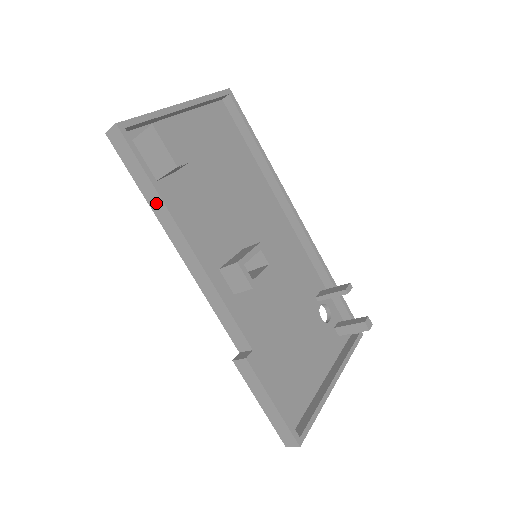
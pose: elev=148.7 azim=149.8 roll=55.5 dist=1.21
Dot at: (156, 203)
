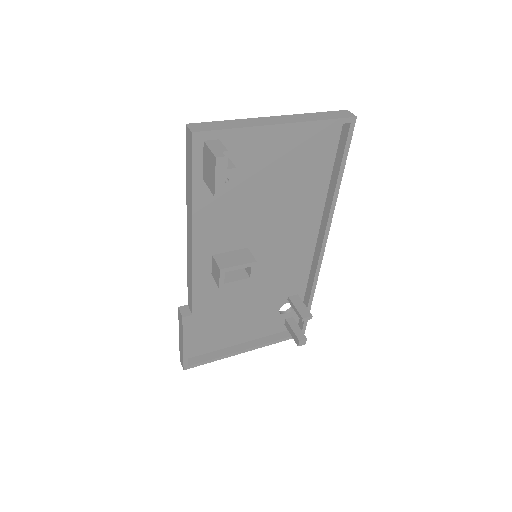
Dot at: (189, 198)
